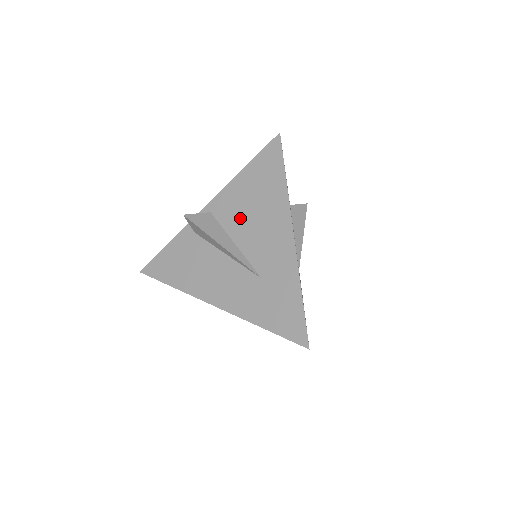
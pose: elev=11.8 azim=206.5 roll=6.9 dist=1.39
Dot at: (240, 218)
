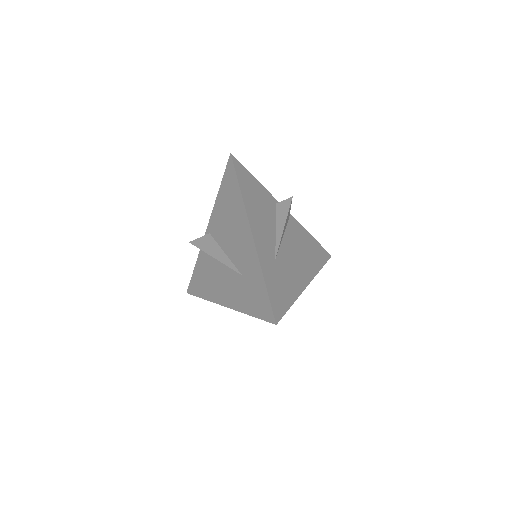
Dot at: (224, 231)
